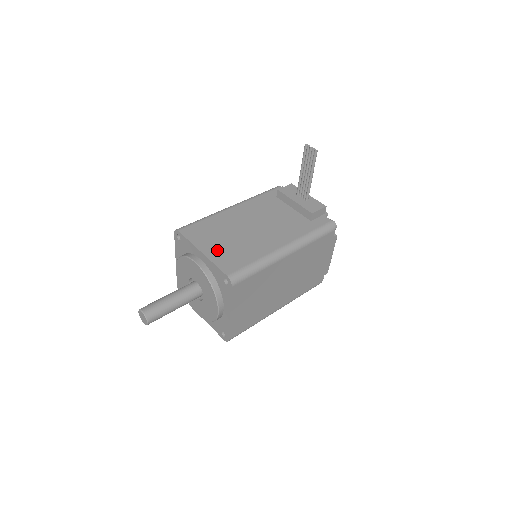
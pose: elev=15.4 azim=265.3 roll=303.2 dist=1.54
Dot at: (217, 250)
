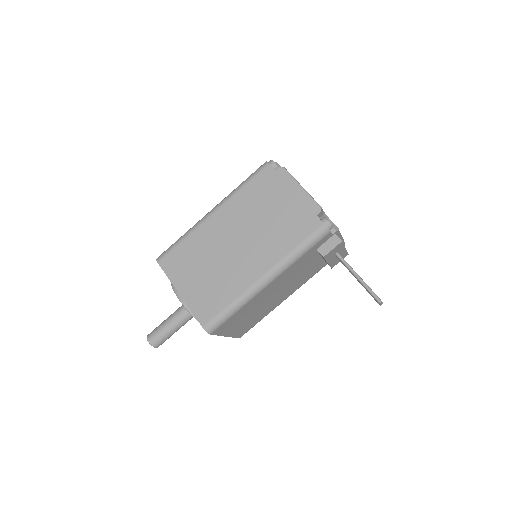
Dot at: (239, 329)
